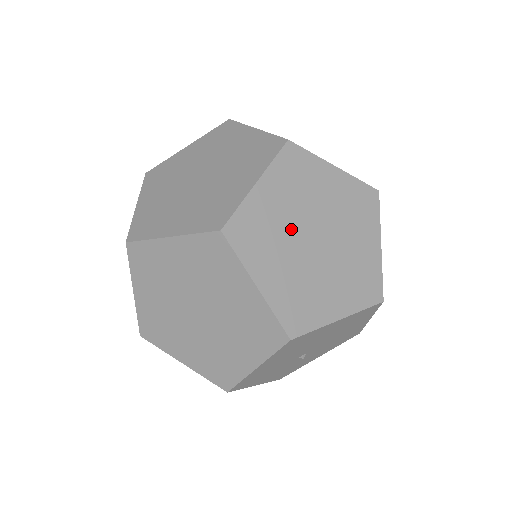
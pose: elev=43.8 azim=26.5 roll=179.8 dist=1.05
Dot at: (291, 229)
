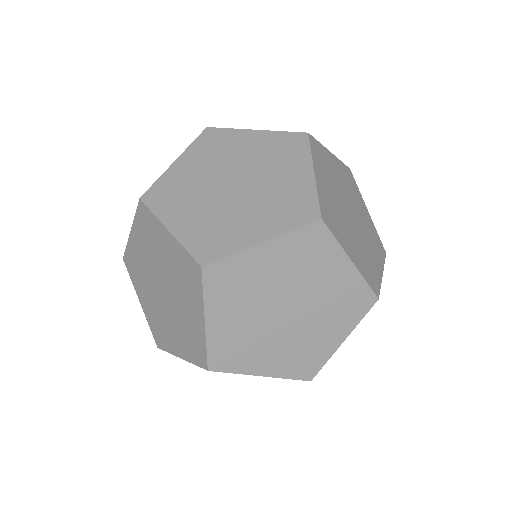
Dot at: (341, 208)
